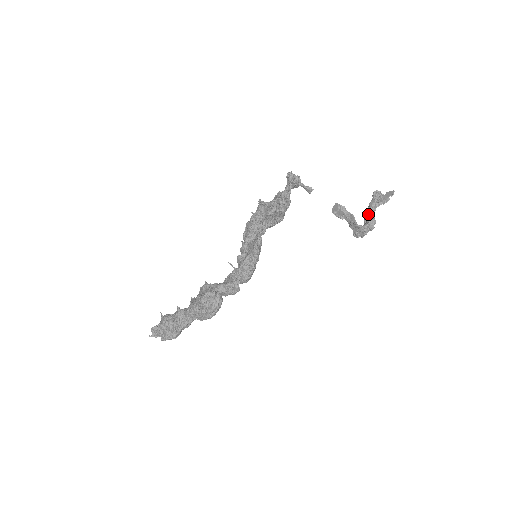
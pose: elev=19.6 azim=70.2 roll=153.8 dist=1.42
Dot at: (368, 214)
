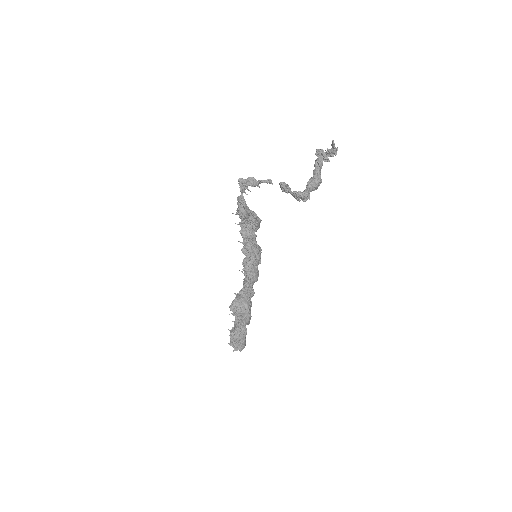
Dot at: occluded
